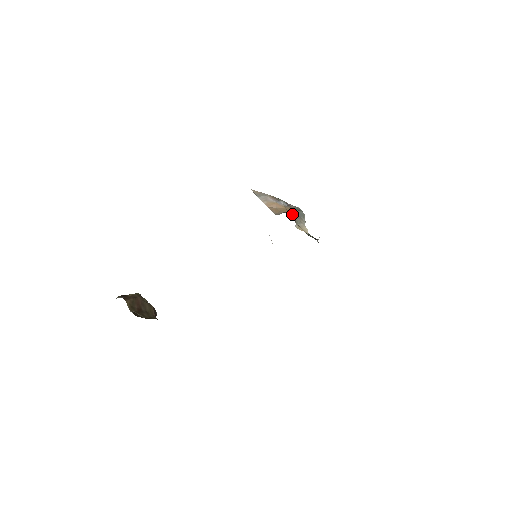
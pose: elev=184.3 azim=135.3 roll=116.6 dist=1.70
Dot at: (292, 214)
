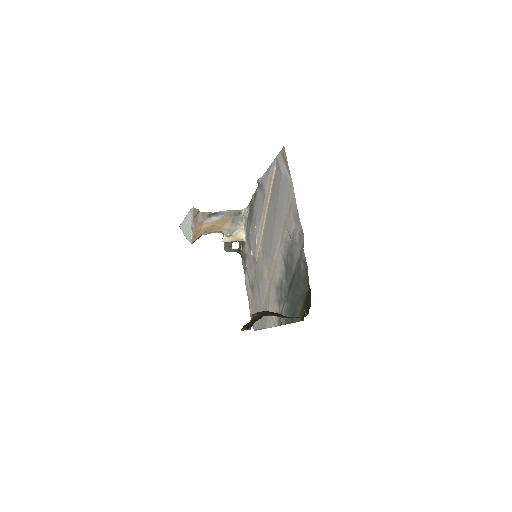
Dot at: (220, 228)
